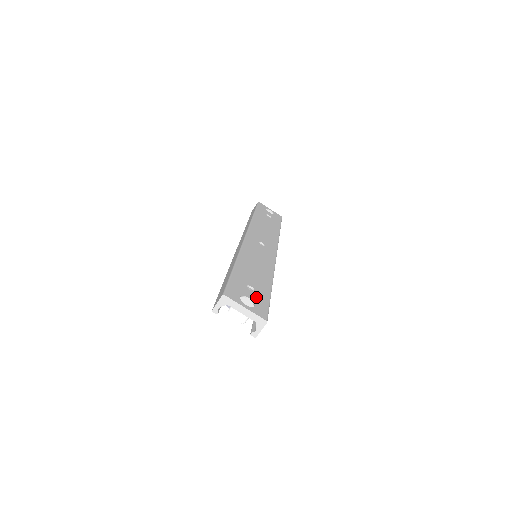
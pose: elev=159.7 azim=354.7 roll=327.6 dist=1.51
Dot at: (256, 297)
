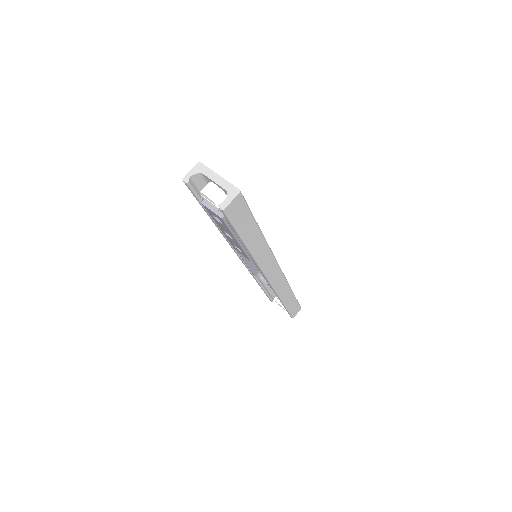
Dot at: occluded
